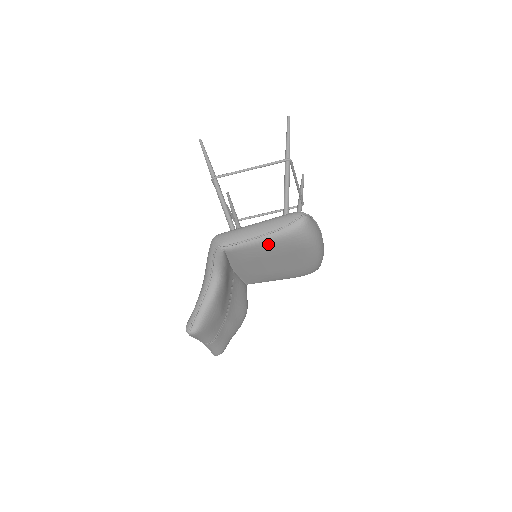
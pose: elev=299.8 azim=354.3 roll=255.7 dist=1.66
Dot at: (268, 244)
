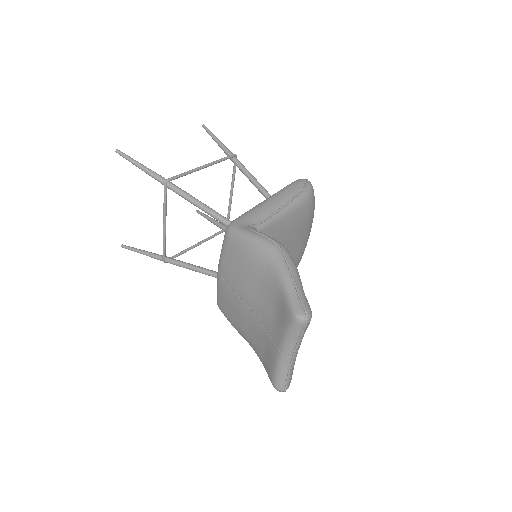
Dot at: (291, 215)
